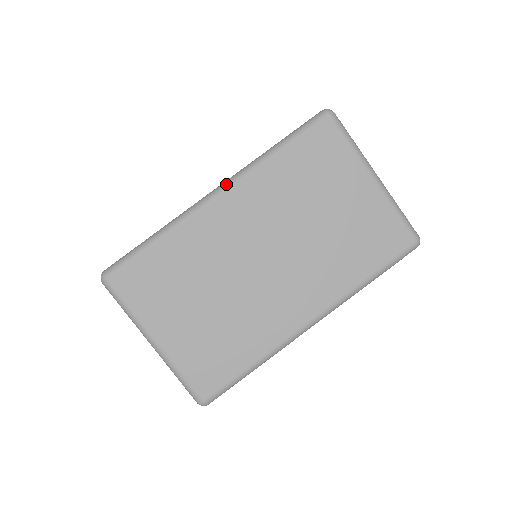
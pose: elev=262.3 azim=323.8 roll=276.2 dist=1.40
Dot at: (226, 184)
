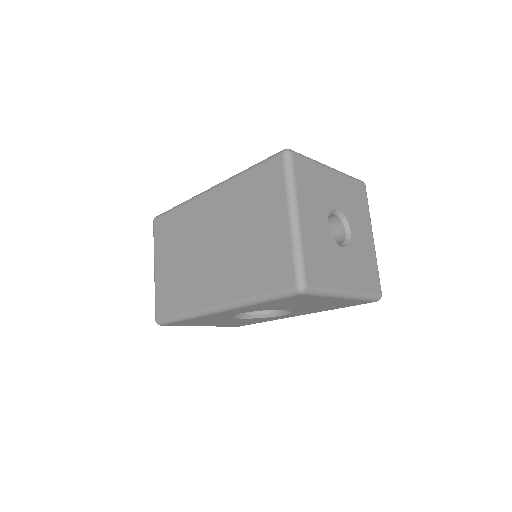
Dot at: (215, 185)
